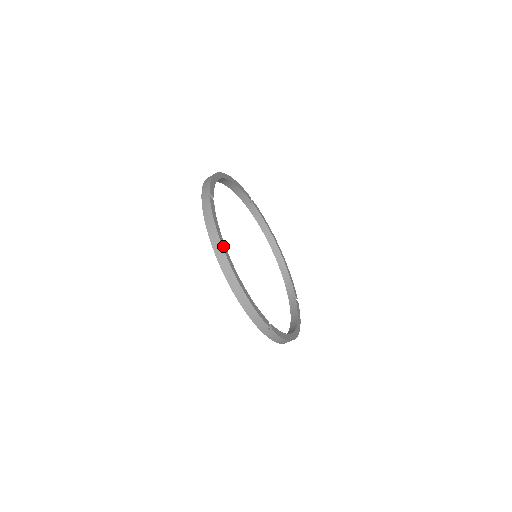
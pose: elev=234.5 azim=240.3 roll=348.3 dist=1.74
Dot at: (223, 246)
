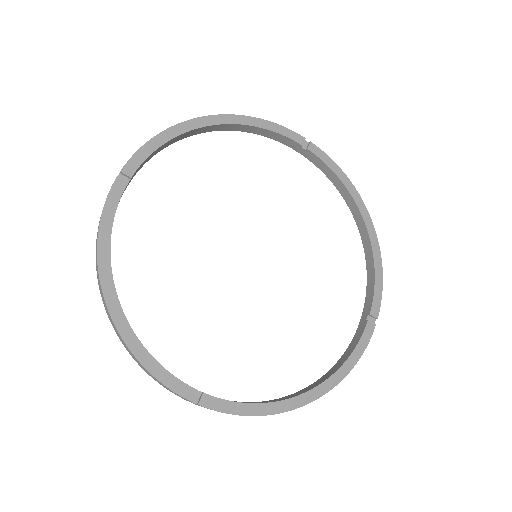
Dot at: (286, 408)
